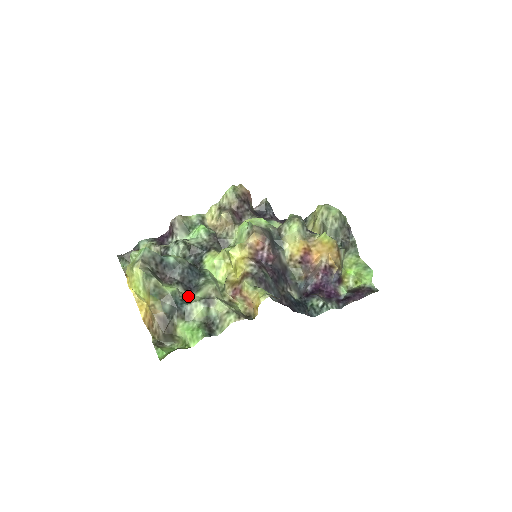
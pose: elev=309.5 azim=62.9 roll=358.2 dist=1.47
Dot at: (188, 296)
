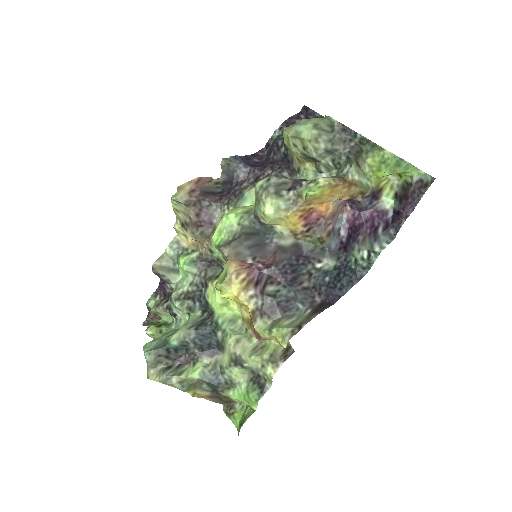
Dot at: (218, 362)
